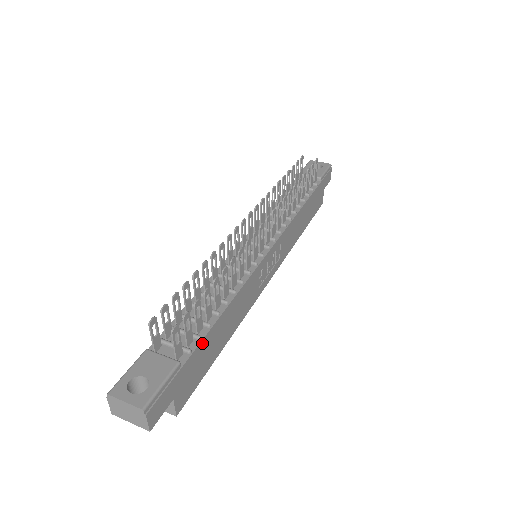
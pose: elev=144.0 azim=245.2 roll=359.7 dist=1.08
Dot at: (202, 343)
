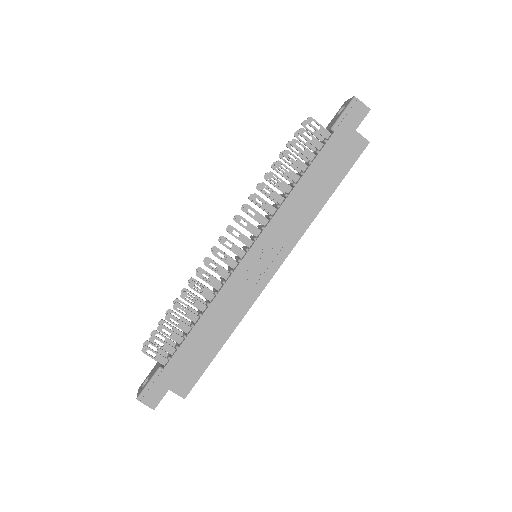
Dot at: (180, 350)
